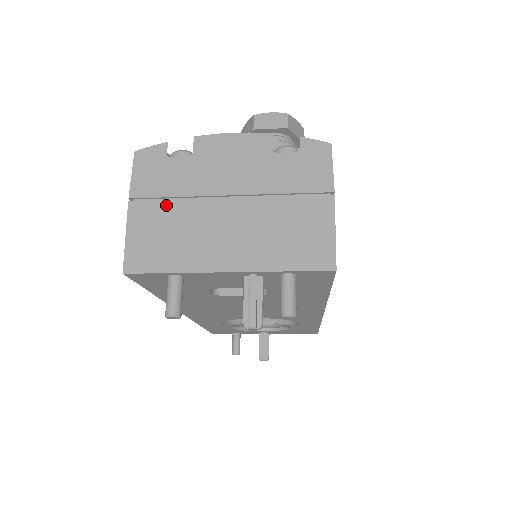
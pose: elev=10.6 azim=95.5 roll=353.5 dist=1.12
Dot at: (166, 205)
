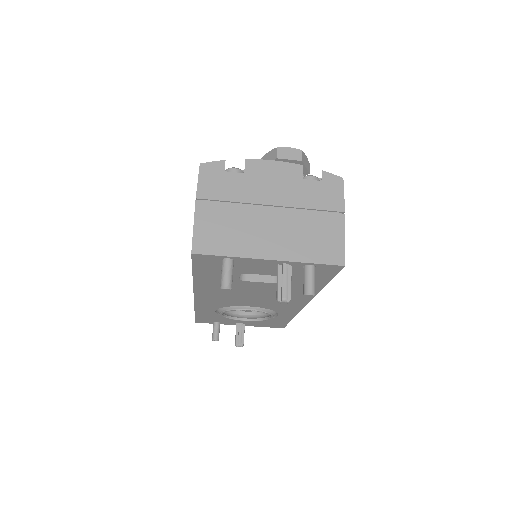
Dot at: (225, 207)
